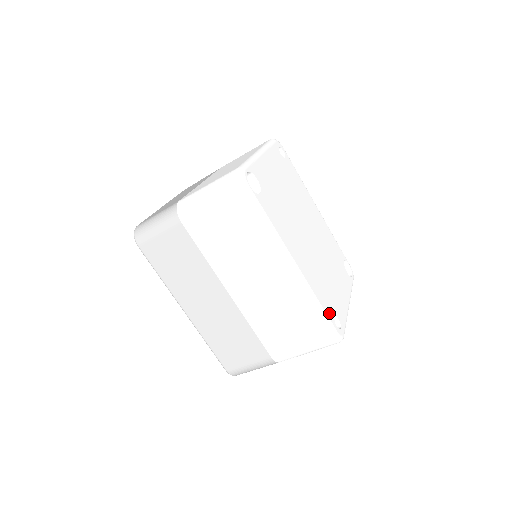
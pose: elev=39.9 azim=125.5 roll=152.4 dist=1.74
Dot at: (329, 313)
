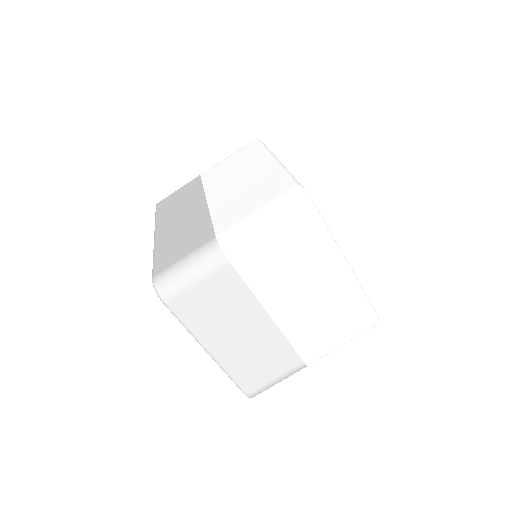
Dot at: occluded
